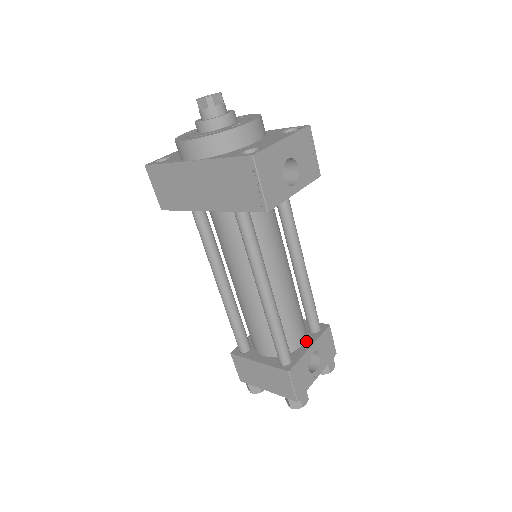
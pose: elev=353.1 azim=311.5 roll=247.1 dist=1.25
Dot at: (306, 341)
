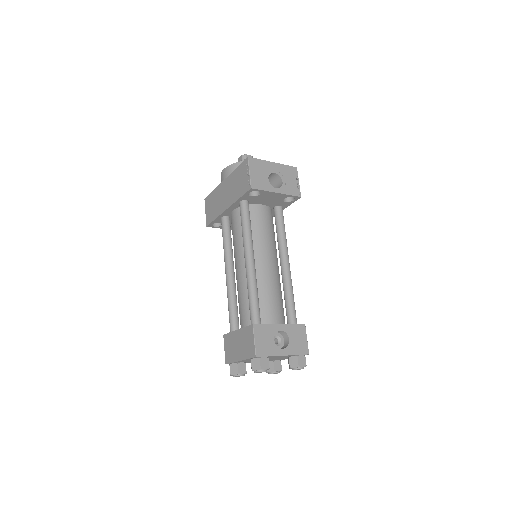
Dot at: occluded
